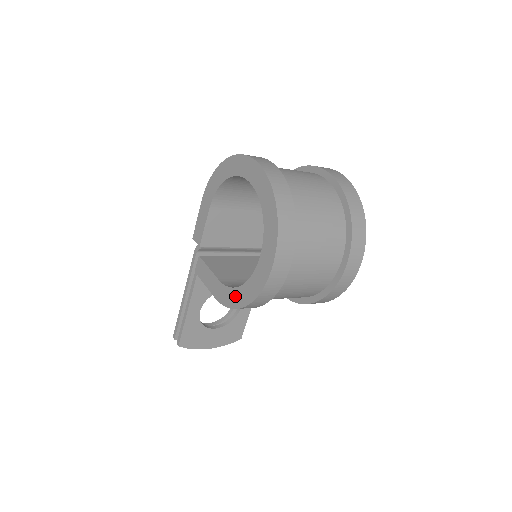
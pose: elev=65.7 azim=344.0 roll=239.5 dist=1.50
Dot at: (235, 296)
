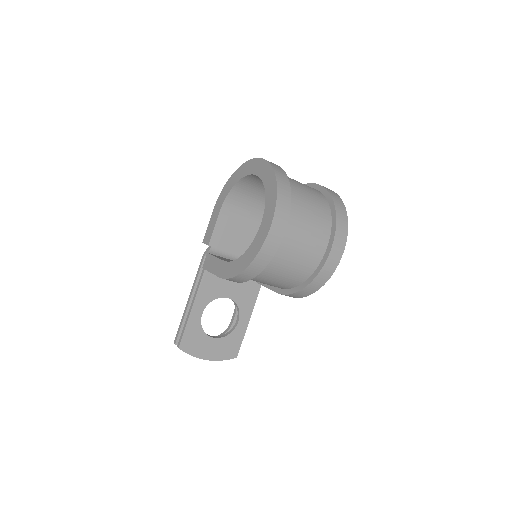
Dot at: (238, 264)
